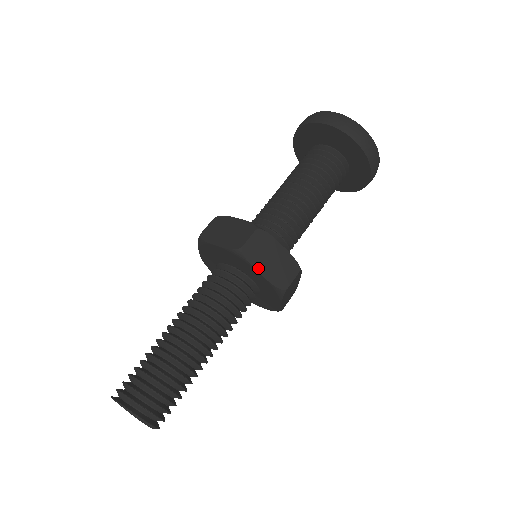
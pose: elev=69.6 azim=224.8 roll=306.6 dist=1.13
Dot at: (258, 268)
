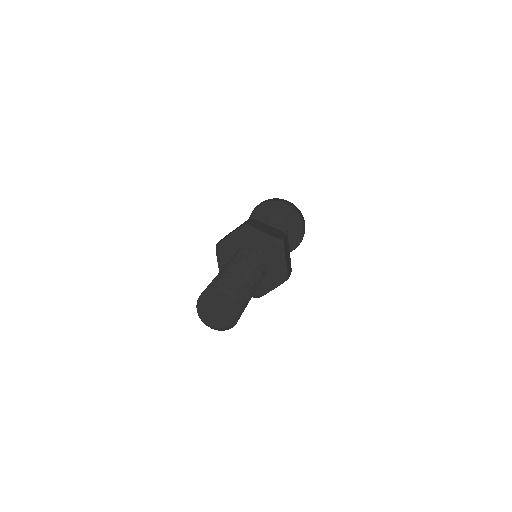
Dot at: (285, 256)
